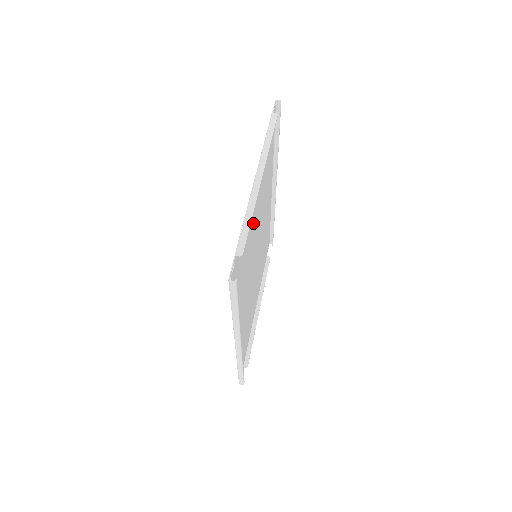
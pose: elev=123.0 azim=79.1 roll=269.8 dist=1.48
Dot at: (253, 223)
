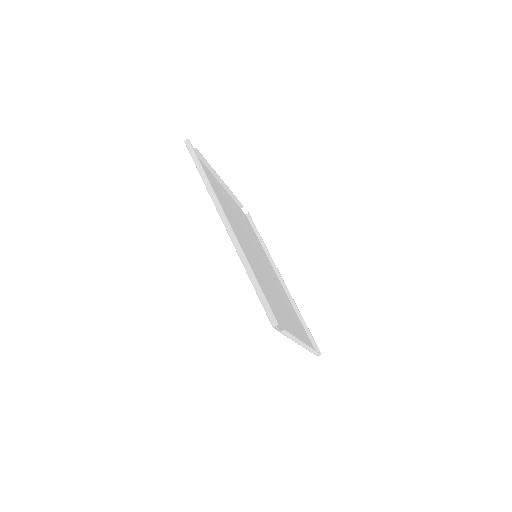
Dot at: (284, 310)
